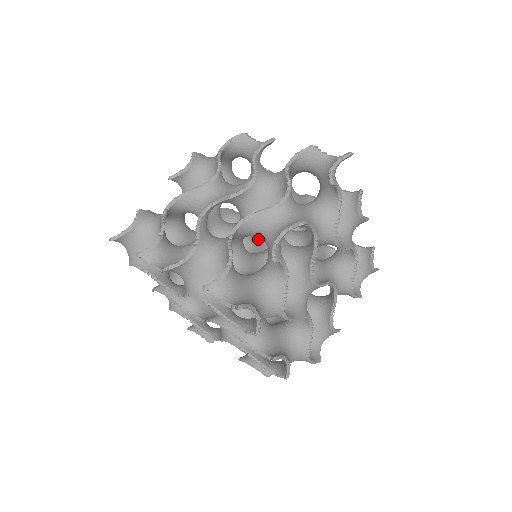
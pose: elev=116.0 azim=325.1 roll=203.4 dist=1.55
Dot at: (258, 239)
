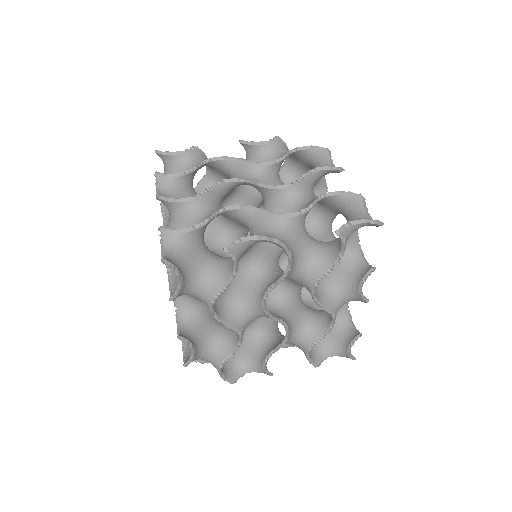
Dot at: occluded
